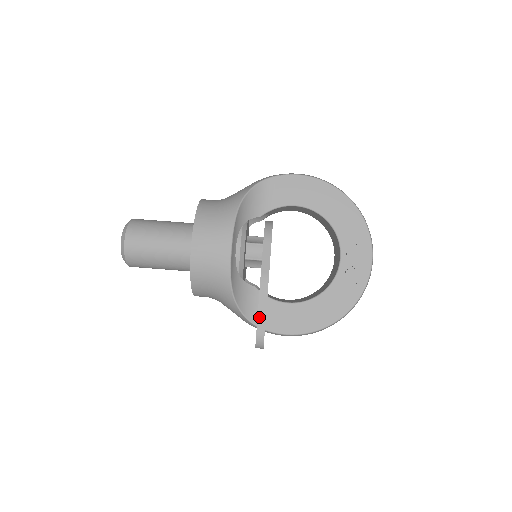
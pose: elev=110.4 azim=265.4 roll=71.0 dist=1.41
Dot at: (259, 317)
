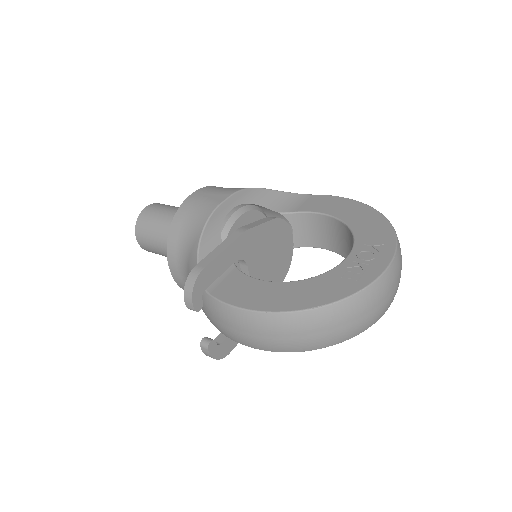
Dot at: (209, 255)
